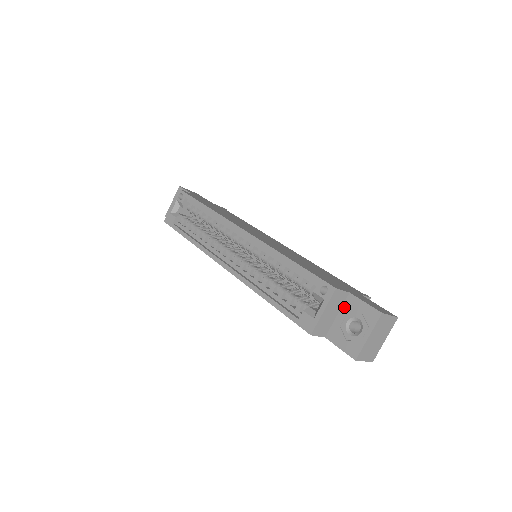
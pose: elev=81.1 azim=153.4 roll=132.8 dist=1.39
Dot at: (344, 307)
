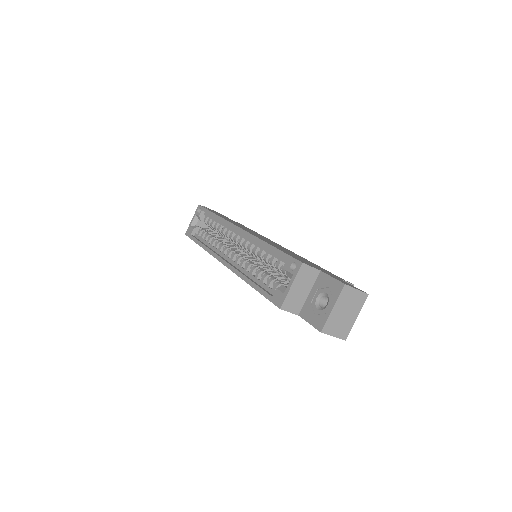
Dot at: (315, 284)
